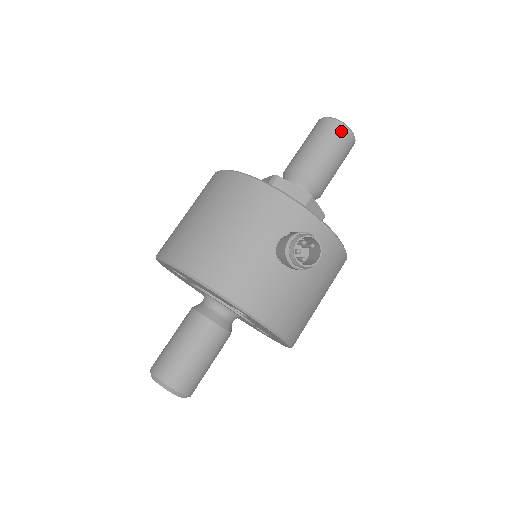
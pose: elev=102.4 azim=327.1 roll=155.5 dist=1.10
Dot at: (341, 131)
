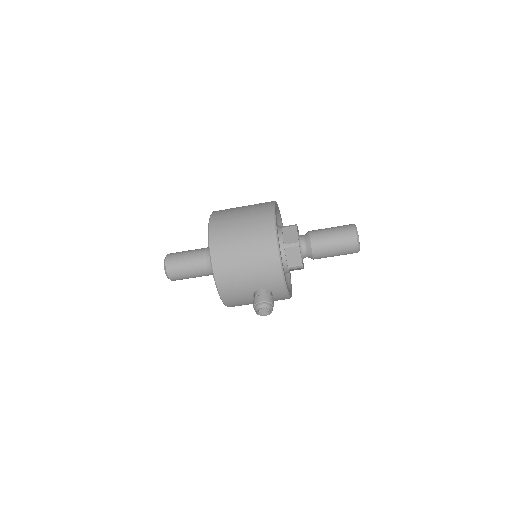
Dot at: (353, 249)
